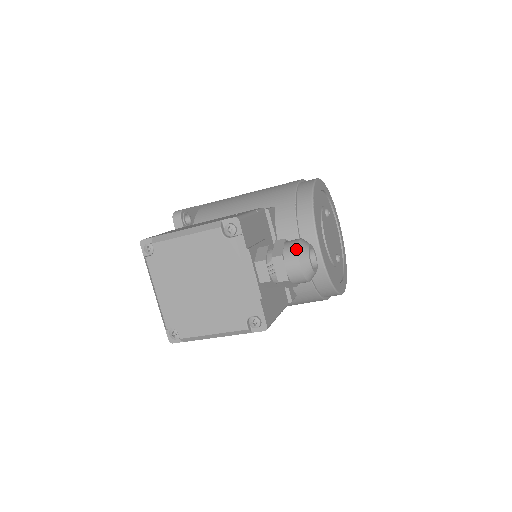
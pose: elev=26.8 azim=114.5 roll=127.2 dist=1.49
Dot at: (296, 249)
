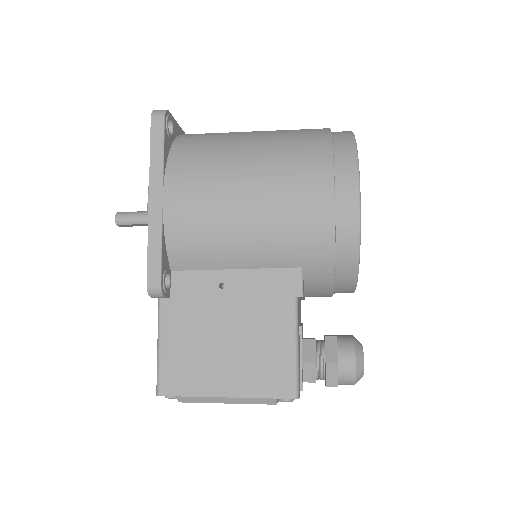
Dot at: (353, 381)
